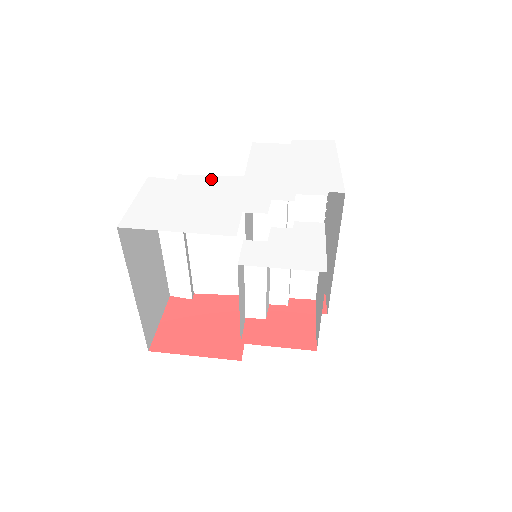
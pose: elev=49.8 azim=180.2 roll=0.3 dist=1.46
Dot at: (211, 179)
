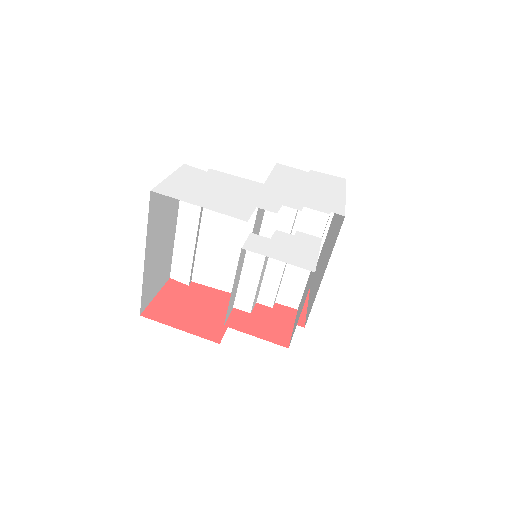
Dot at: (236, 178)
